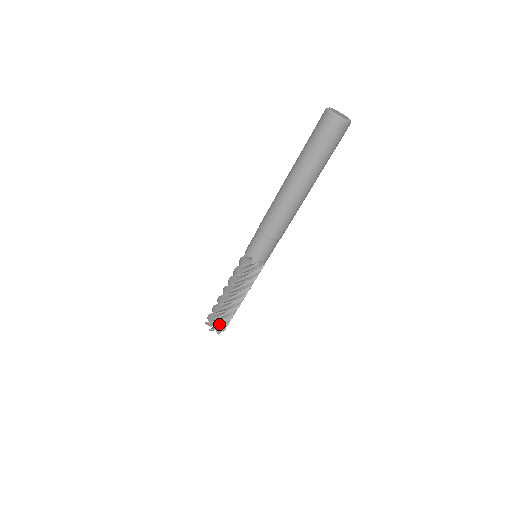
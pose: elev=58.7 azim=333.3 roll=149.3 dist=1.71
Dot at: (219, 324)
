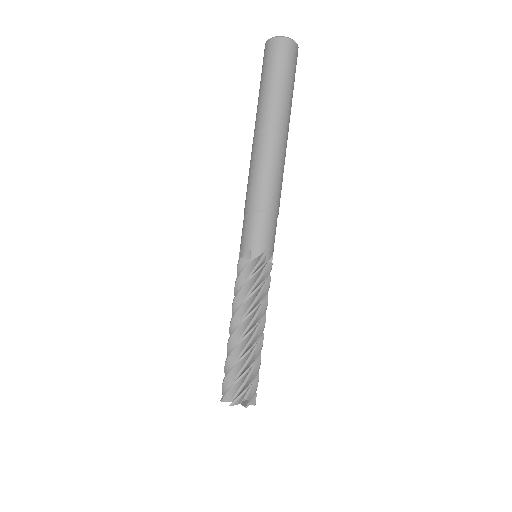
Dot at: (251, 388)
